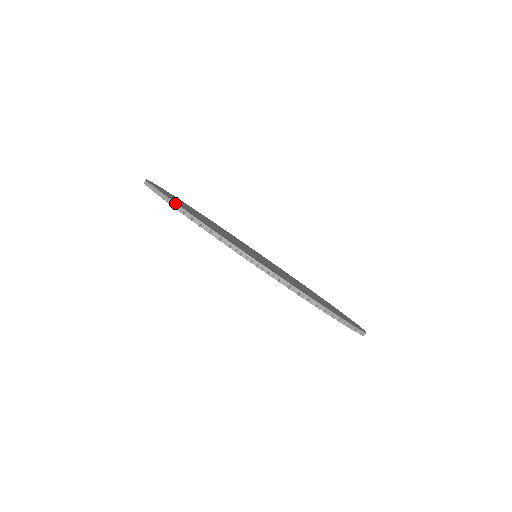
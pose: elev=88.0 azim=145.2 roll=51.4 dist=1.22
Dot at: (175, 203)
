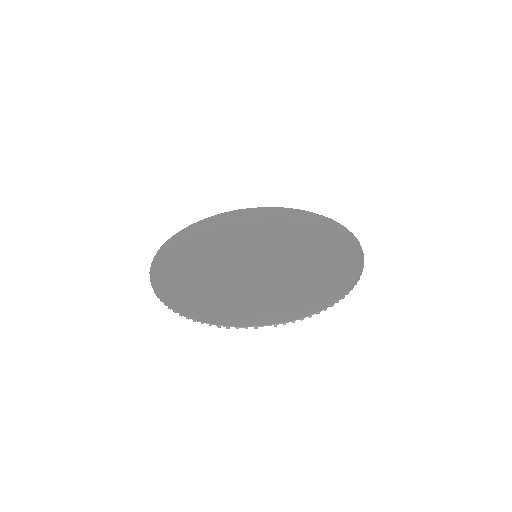
Dot at: (151, 264)
